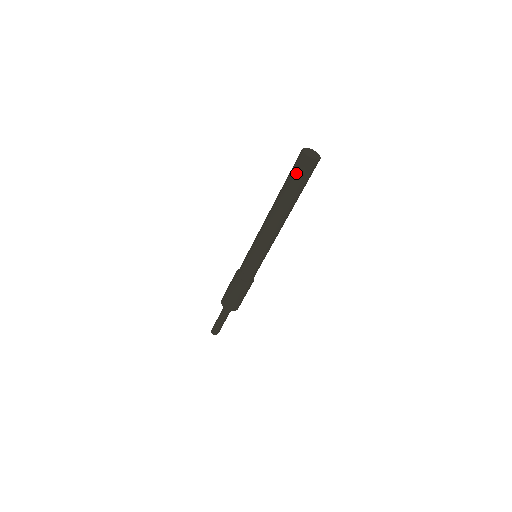
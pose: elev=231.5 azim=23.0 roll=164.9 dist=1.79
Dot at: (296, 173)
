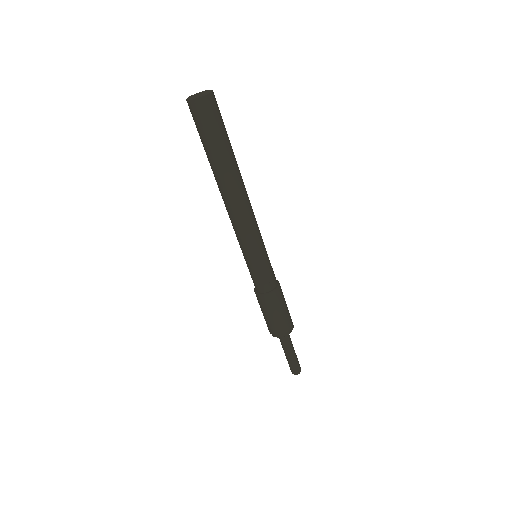
Dot at: (208, 128)
